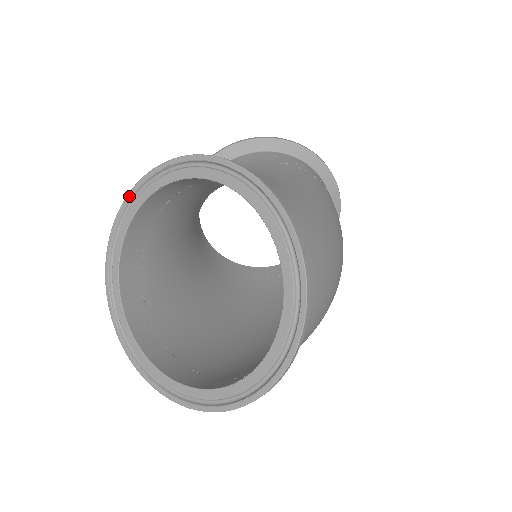
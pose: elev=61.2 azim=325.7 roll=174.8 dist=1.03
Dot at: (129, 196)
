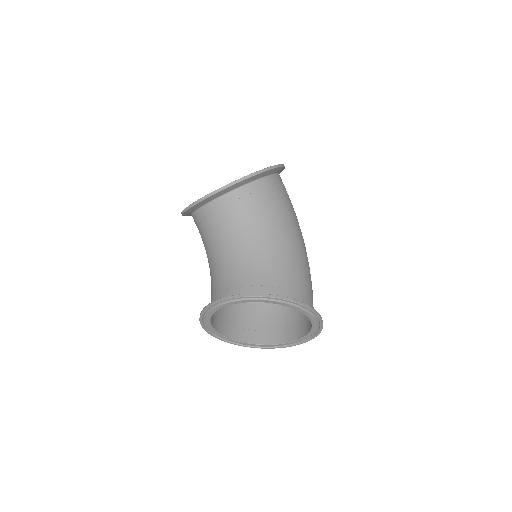
Dot at: (223, 302)
